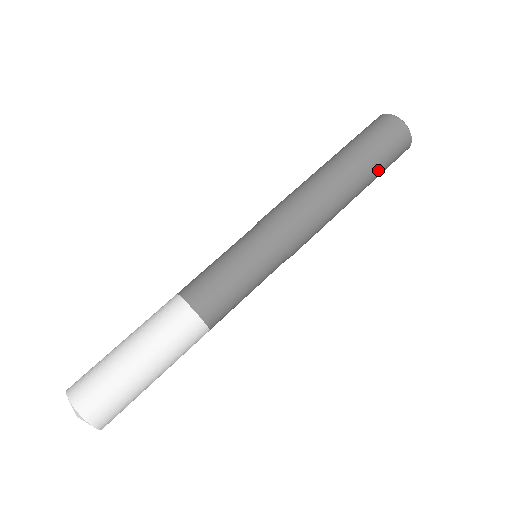
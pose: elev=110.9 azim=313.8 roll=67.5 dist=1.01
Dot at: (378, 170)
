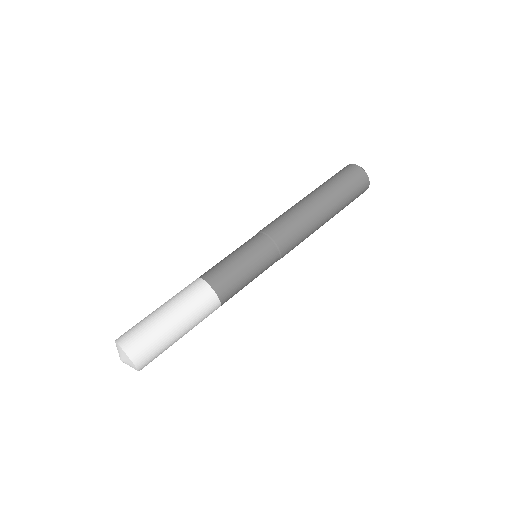
Dot at: (343, 194)
